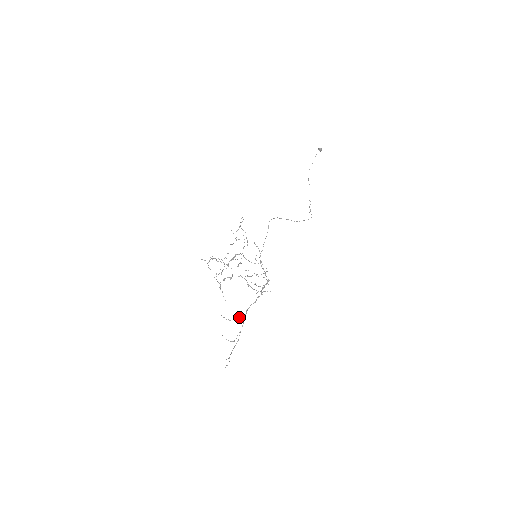
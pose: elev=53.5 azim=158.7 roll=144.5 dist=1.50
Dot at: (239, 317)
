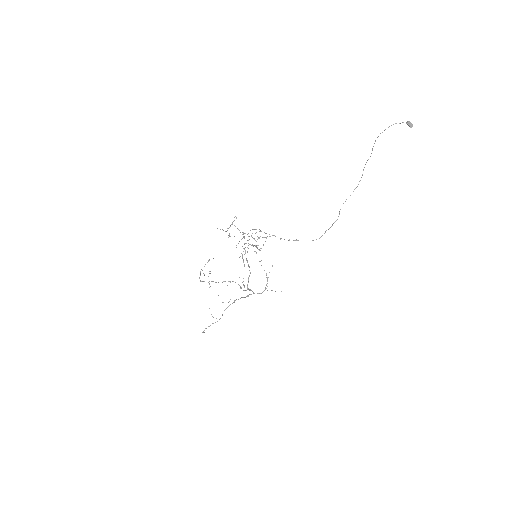
Dot at: (228, 302)
